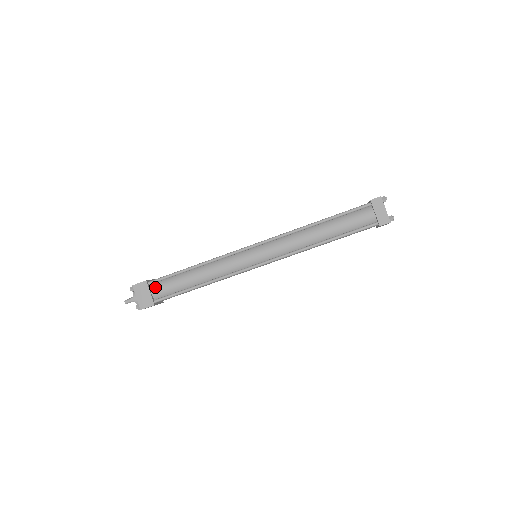
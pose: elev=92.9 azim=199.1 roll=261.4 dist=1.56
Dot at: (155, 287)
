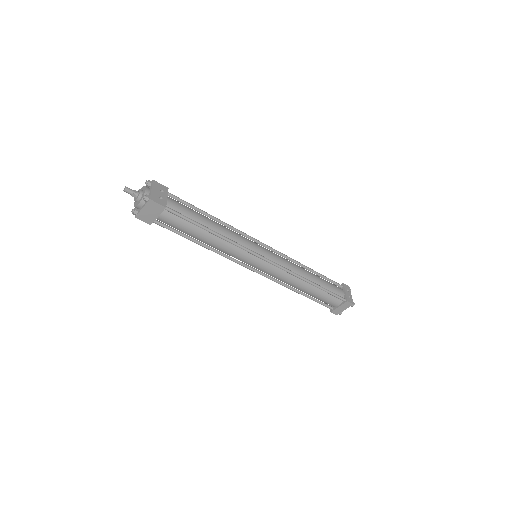
Dot at: (167, 215)
